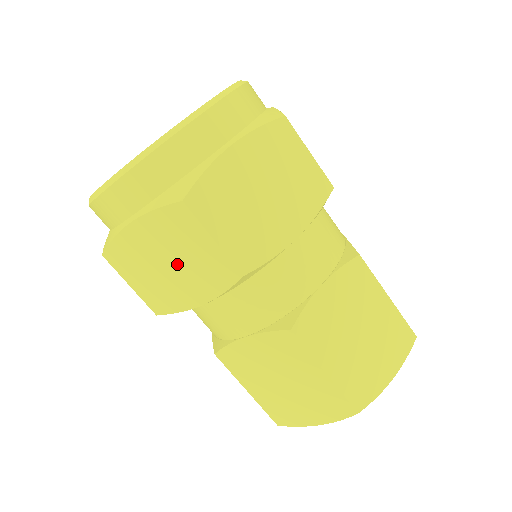
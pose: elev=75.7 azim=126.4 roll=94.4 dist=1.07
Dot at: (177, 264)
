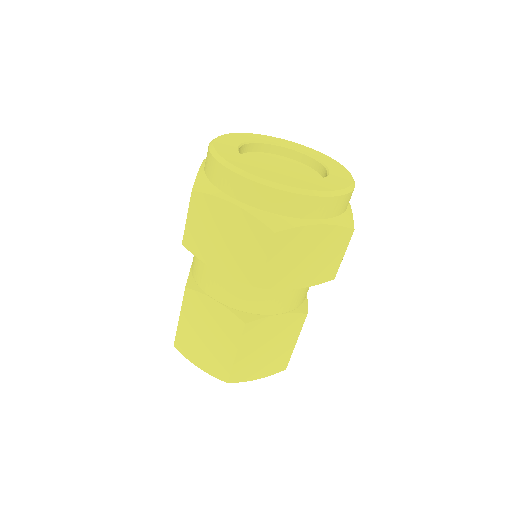
Dot at: (231, 245)
